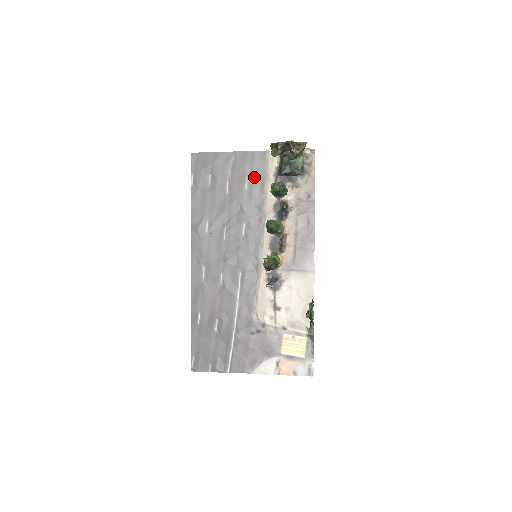
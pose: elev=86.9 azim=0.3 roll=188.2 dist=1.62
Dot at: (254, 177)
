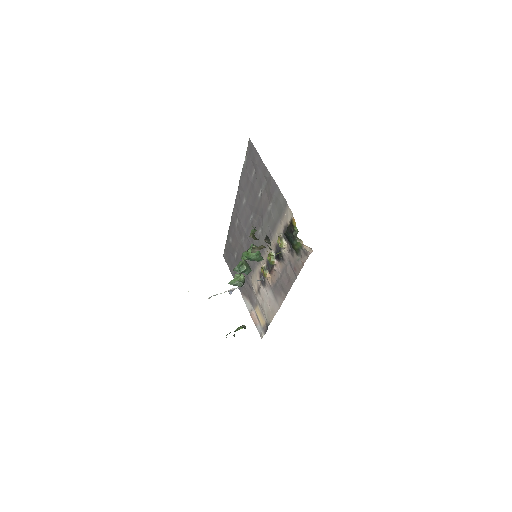
Dot at: (275, 210)
